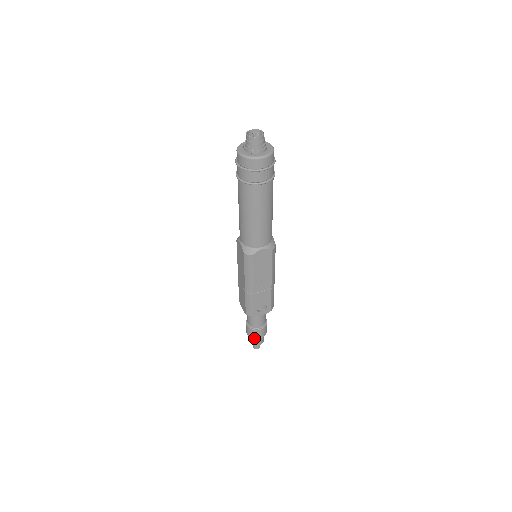
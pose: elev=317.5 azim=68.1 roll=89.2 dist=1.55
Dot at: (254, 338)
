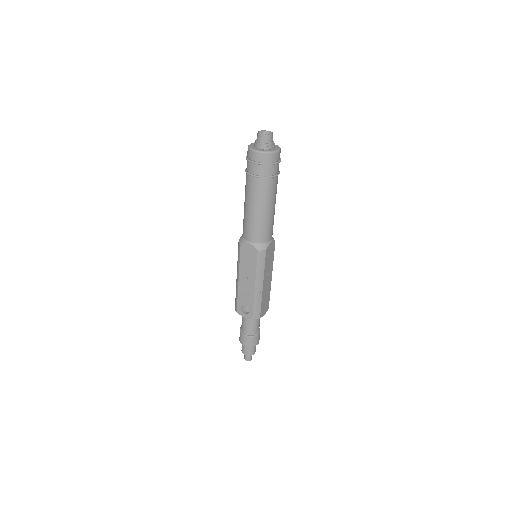
Dot at: (240, 342)
